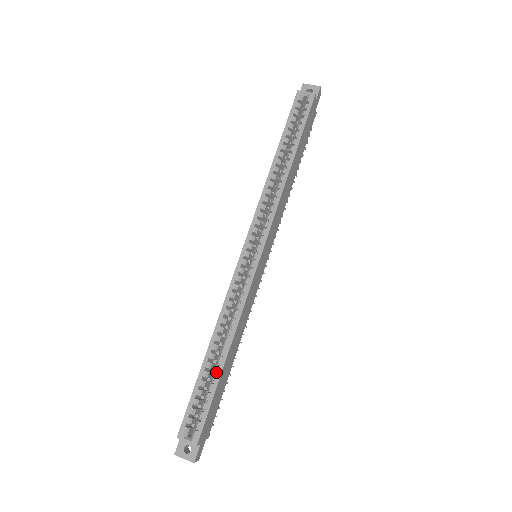
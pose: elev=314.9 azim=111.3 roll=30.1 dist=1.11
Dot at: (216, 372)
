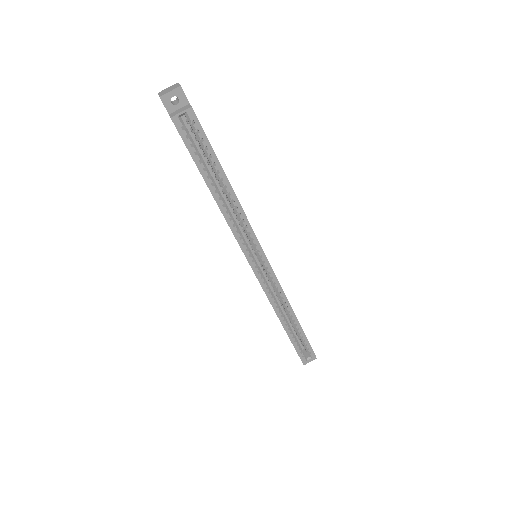
Dot at: (296, 327)
